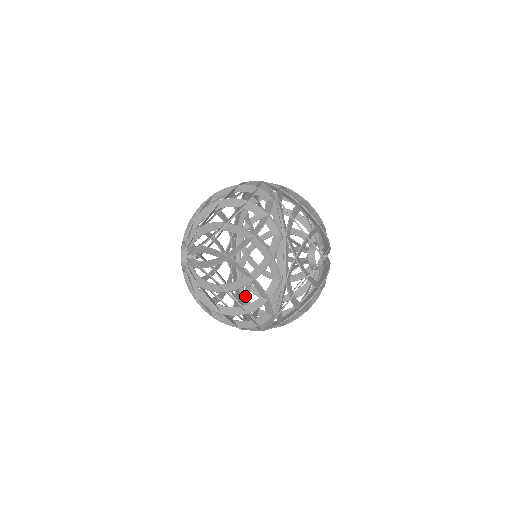
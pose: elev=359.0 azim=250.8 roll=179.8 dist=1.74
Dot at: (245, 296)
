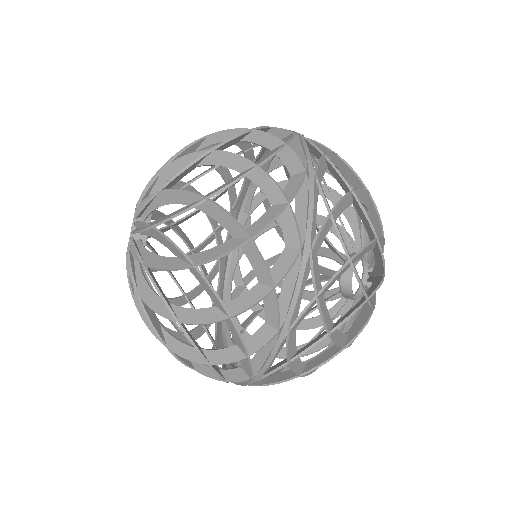
Dot at: occluded
